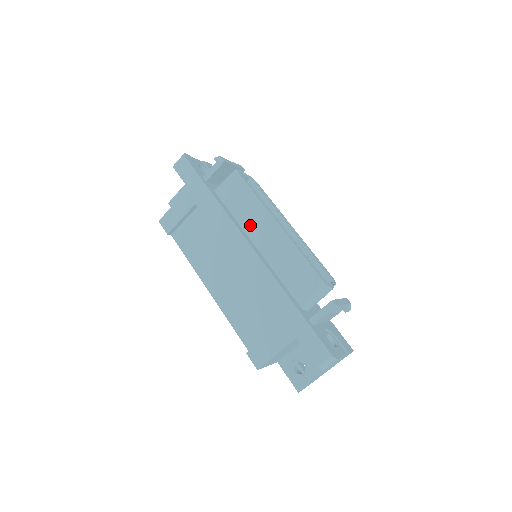
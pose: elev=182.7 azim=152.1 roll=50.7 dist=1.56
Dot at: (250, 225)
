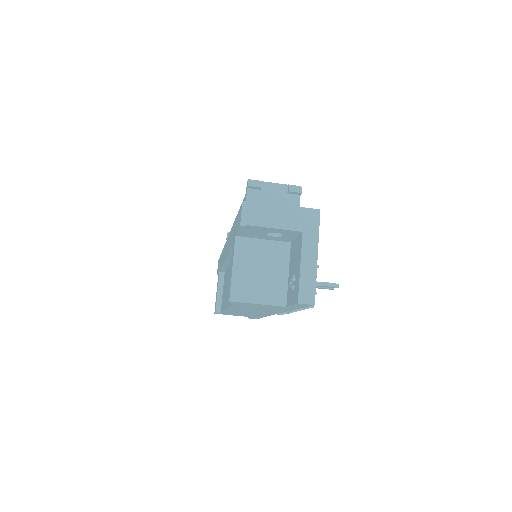
Dot at: occluded
